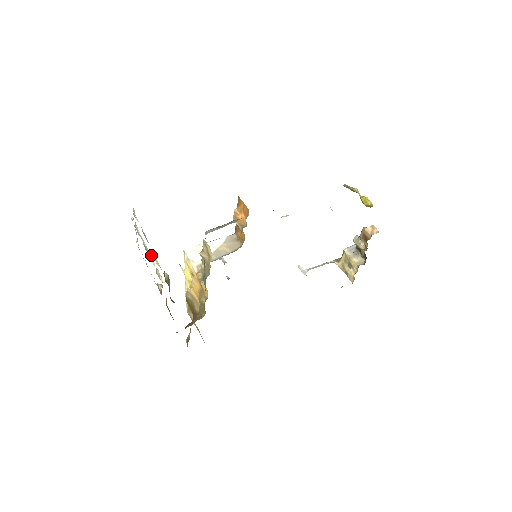
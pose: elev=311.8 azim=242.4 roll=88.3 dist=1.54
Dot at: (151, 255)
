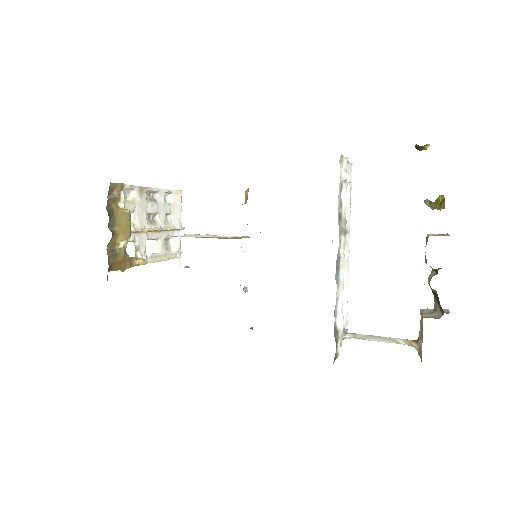
Dot at: (155, 230)
